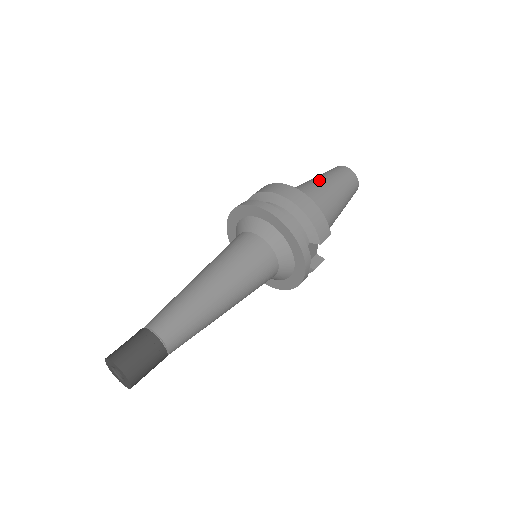
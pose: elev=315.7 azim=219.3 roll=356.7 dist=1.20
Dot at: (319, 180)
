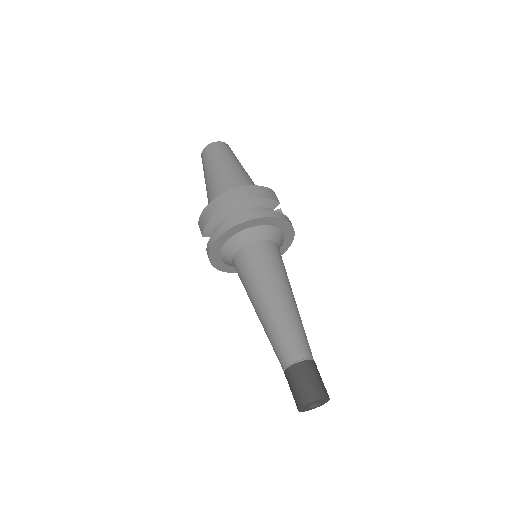
Dot at: (216, 171)
